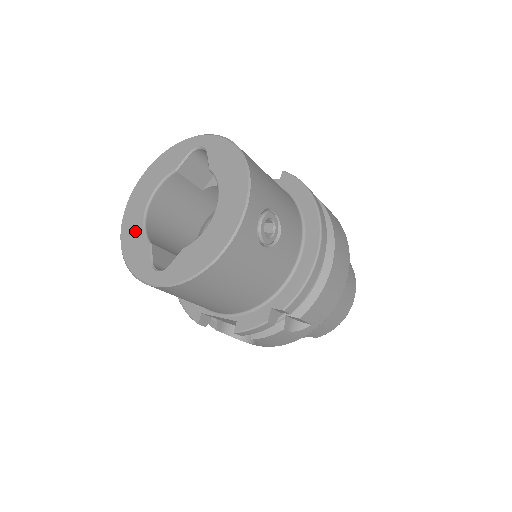
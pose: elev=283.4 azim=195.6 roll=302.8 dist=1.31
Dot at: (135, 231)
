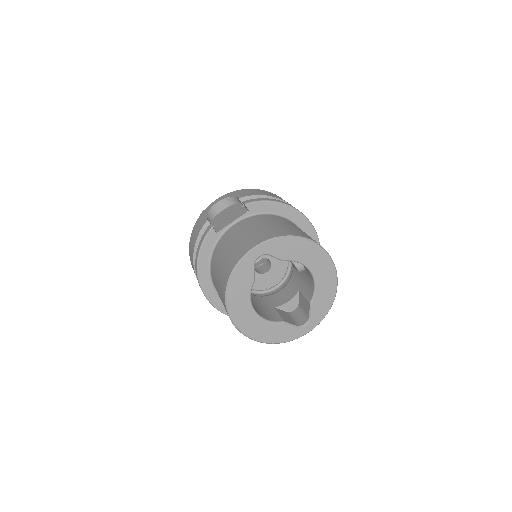
Dot at: (264, 328)
